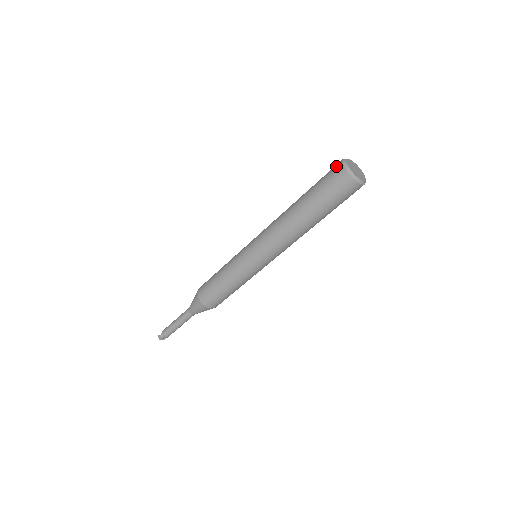
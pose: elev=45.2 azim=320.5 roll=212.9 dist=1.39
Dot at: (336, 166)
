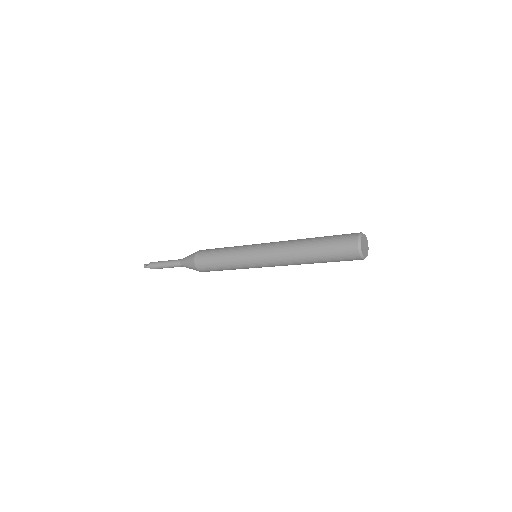
Dot at: (351, 240)
